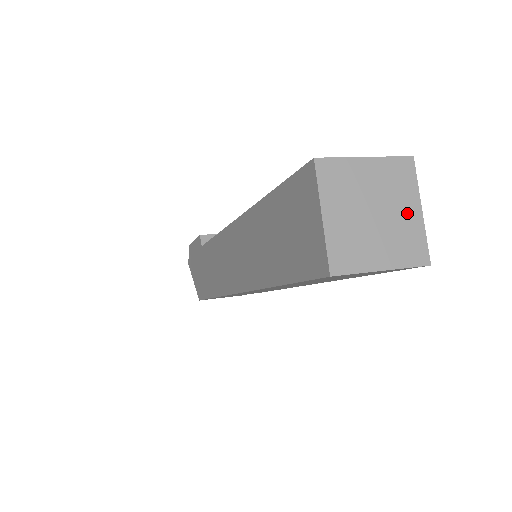
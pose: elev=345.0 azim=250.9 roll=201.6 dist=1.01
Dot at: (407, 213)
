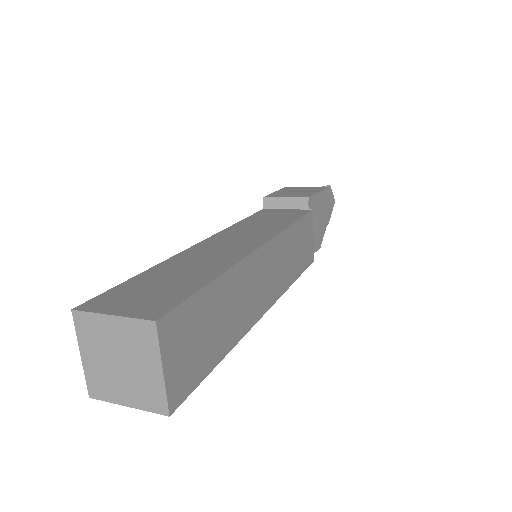
Dot at: (148, 369)
